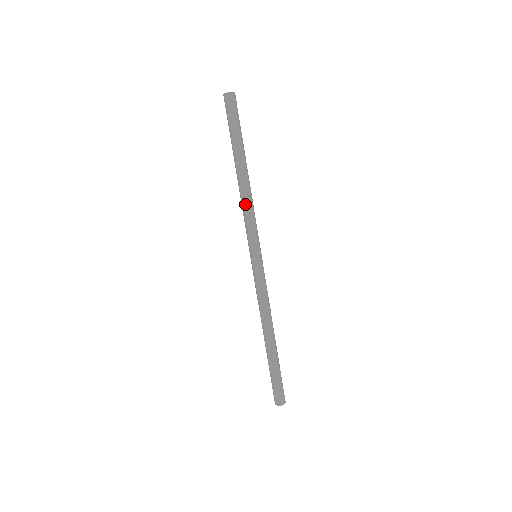
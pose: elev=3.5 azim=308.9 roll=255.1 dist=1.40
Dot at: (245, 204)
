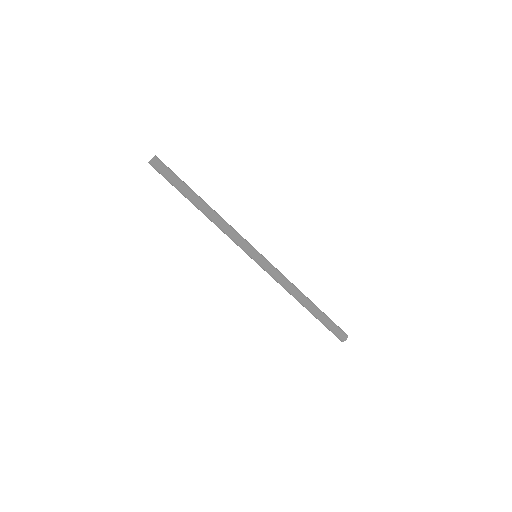
Dot at: (221, 229)
